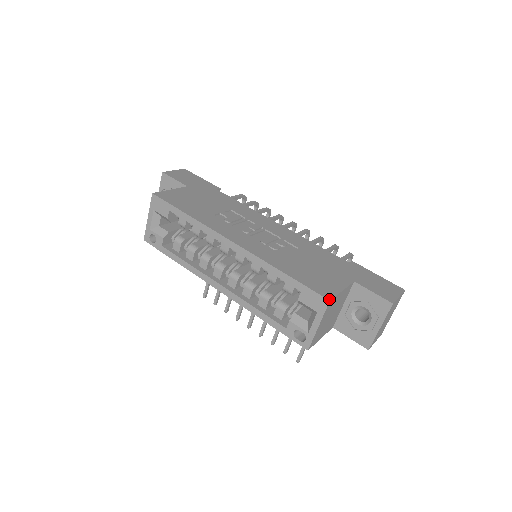
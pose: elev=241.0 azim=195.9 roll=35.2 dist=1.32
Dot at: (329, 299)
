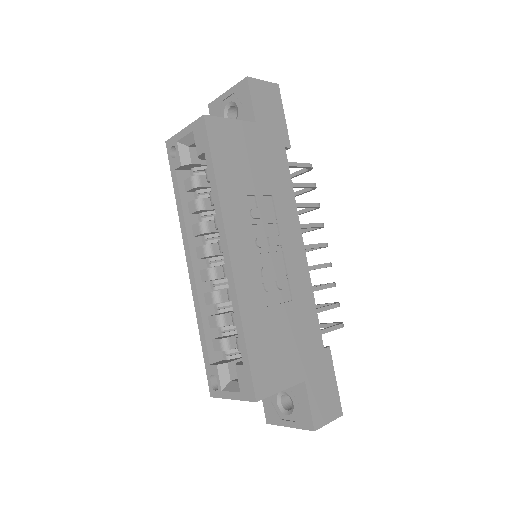
Dot at: (257, 399)
